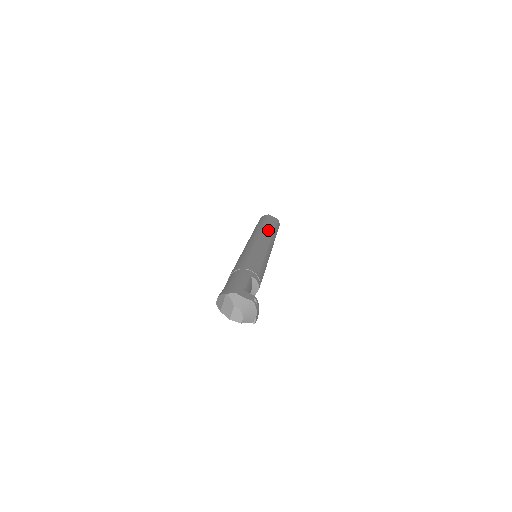
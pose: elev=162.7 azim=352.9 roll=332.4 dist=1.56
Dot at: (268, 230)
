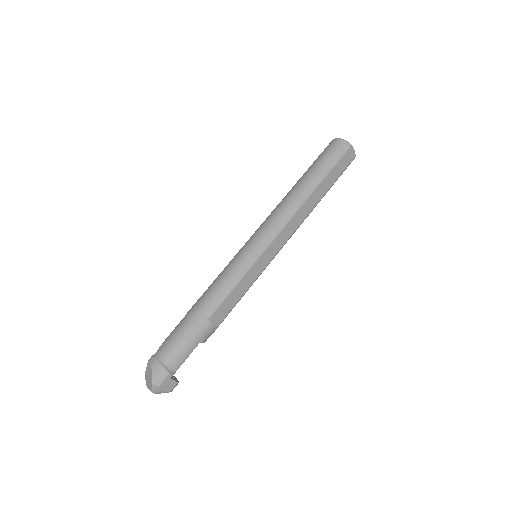
Dot at: (310, 205)
